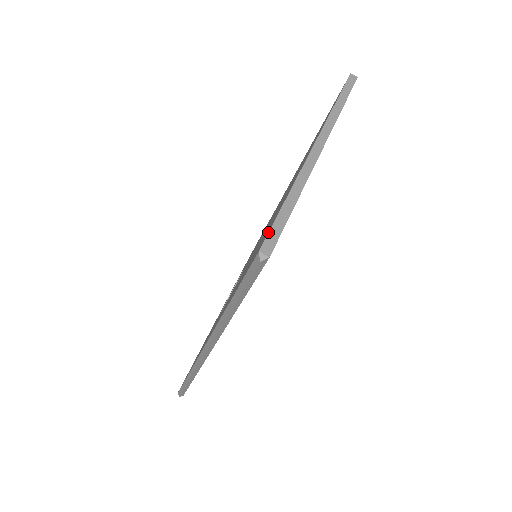
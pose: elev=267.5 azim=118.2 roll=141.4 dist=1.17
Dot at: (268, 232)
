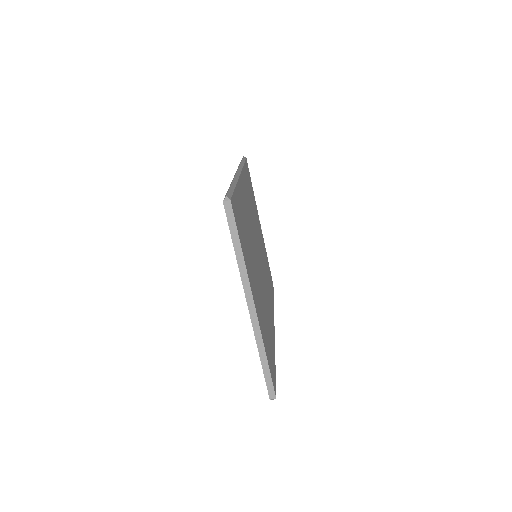
Dot at: occluded
